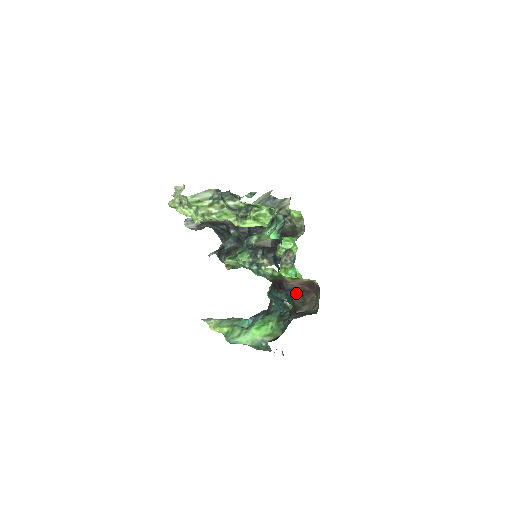
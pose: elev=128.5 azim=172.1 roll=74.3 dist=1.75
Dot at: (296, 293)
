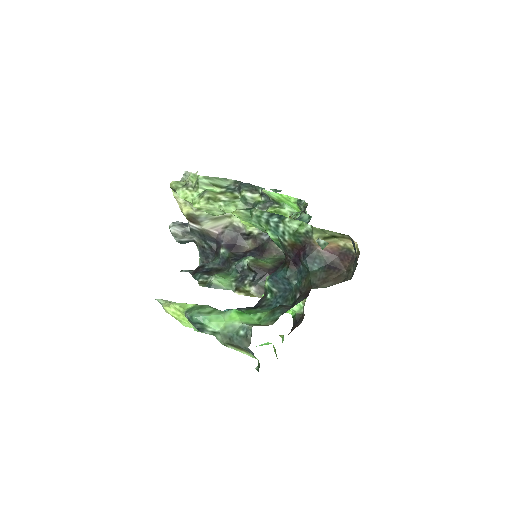
Dot at: (318, 265)
